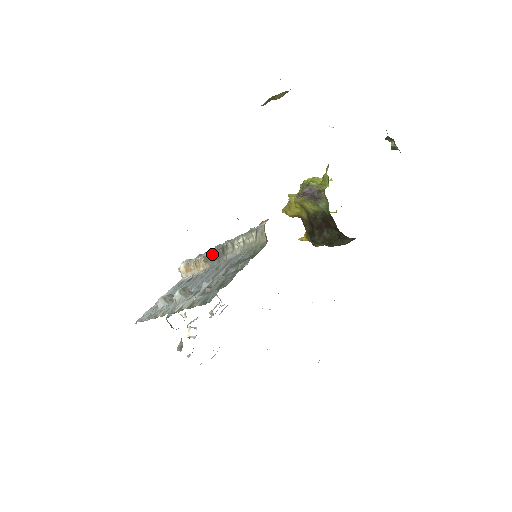
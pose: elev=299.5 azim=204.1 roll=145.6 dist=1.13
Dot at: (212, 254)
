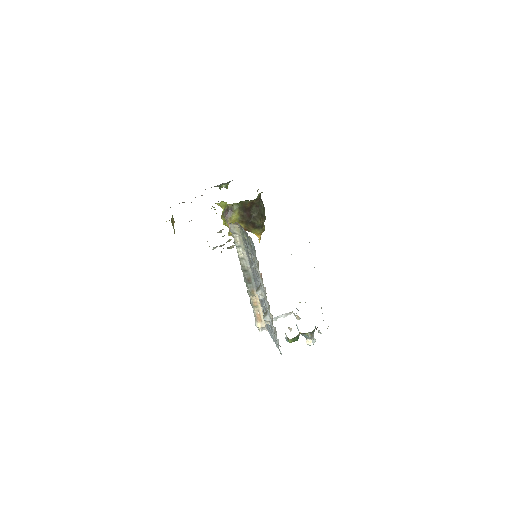
Dot at: (248, 284)
